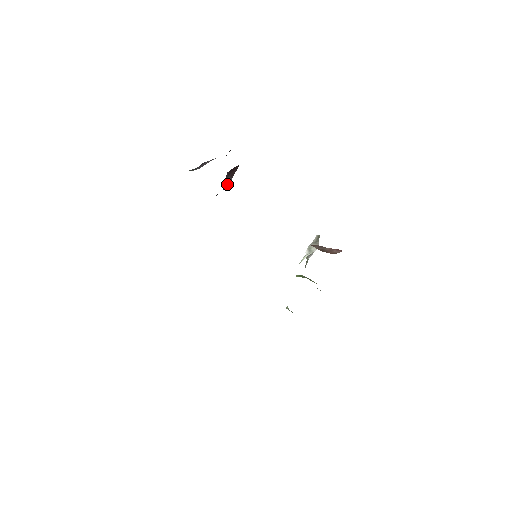
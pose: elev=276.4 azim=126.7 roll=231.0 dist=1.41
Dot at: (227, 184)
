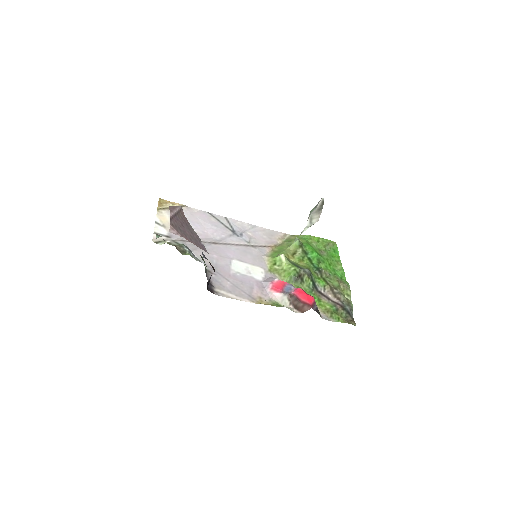
Dot at: occluded
